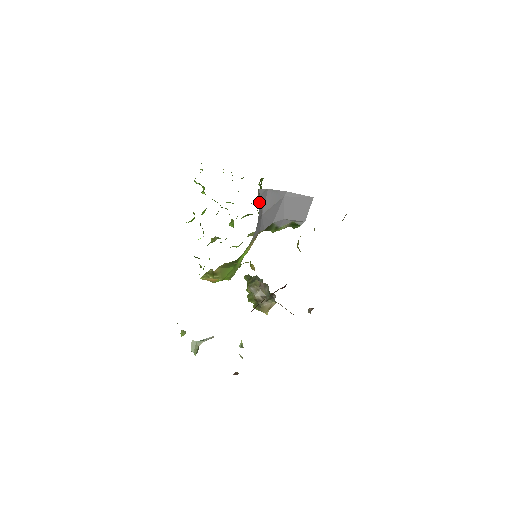
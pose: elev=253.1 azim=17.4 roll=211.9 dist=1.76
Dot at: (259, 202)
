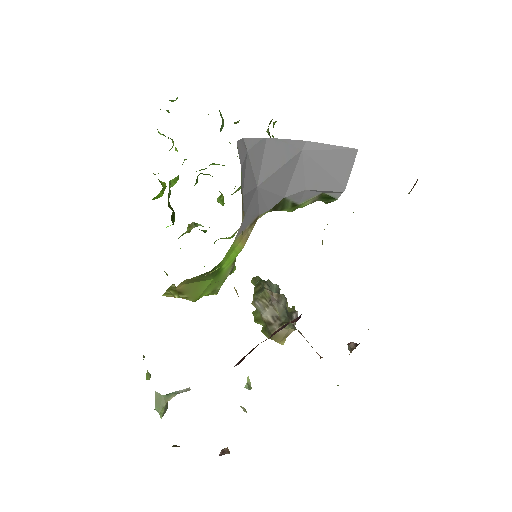
Dot at: occluded
